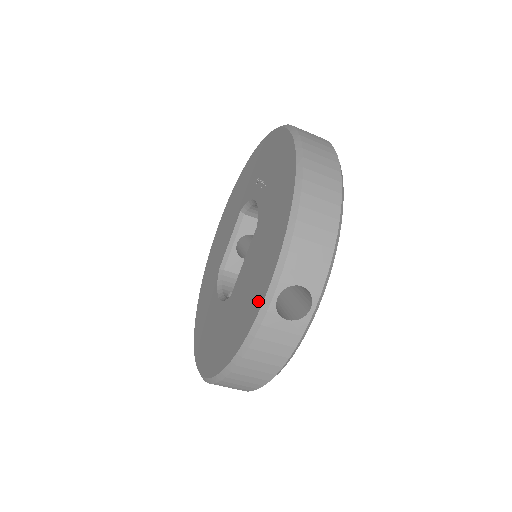
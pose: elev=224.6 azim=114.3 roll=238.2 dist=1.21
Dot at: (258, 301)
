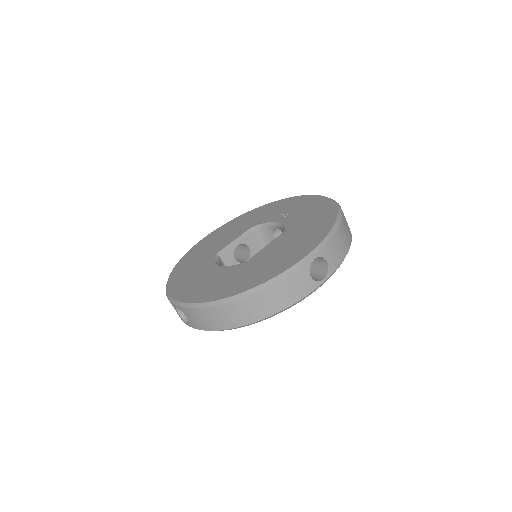
Dot at: (298, 257)
